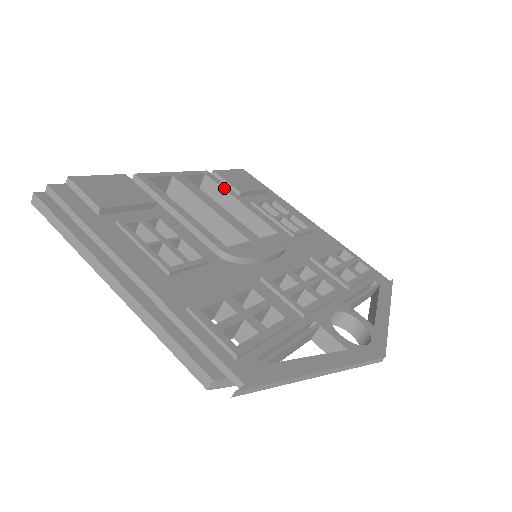
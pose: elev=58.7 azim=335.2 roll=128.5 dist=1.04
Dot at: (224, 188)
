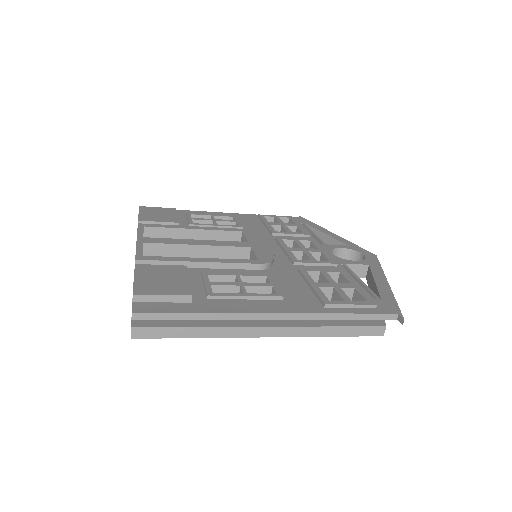
Dot at: (170, 227)
